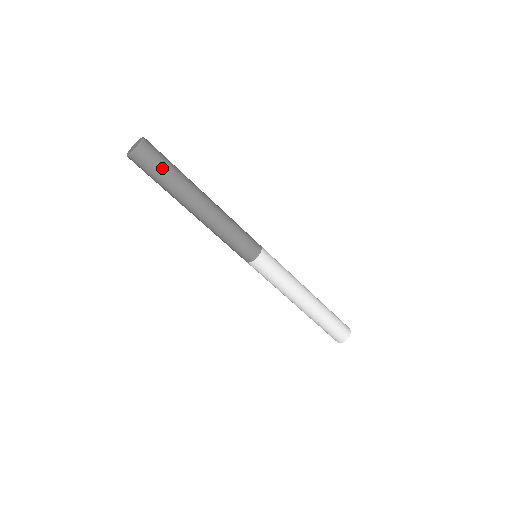
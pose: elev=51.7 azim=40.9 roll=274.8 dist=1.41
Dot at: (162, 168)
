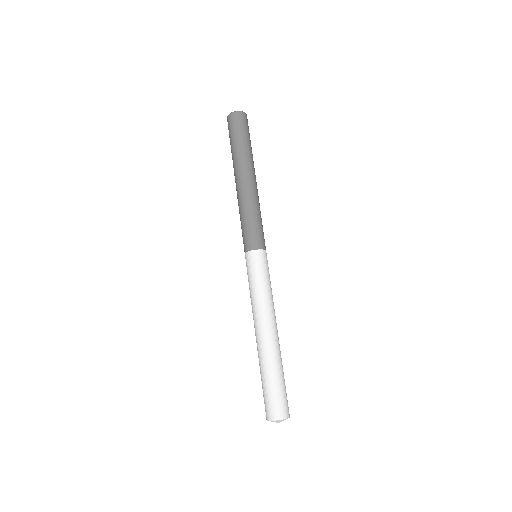
Dot at: occluded
